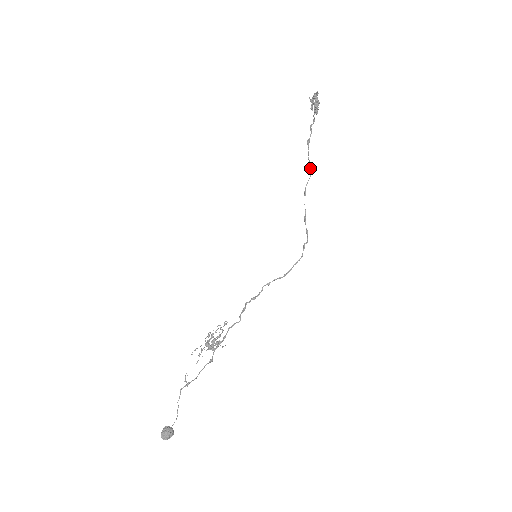
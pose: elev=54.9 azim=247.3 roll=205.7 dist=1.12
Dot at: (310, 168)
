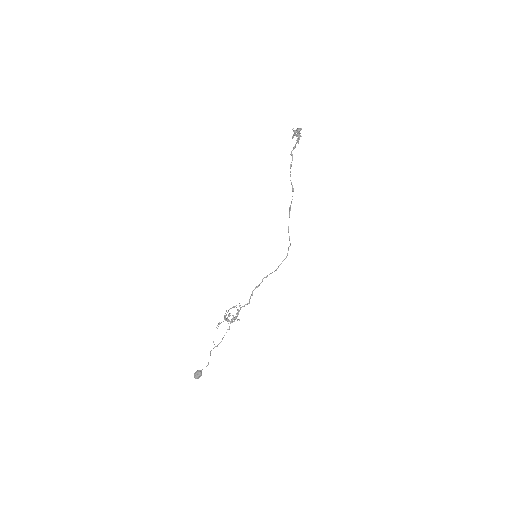
Dot at: (293, 190)
